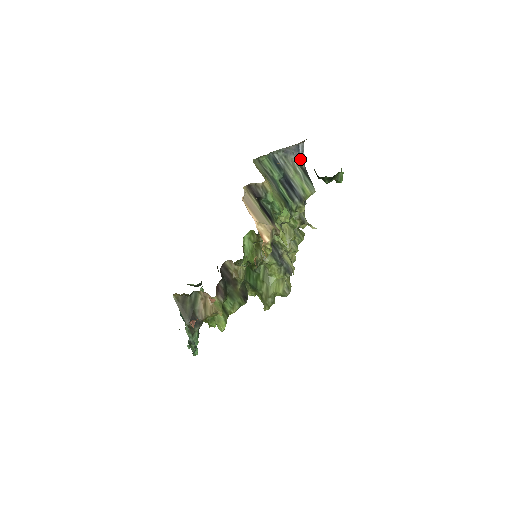
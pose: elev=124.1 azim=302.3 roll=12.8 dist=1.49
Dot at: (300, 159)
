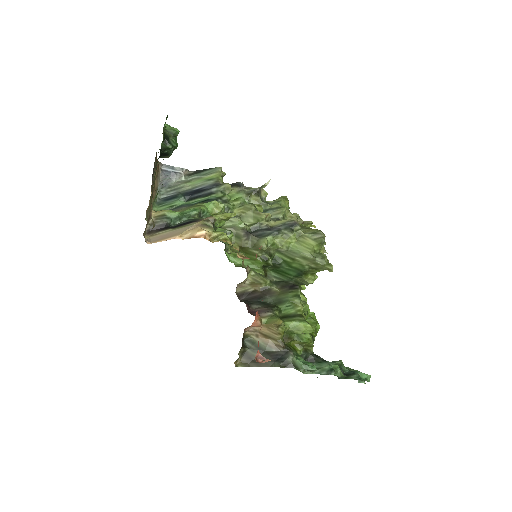
Dot at: (180, 173)
